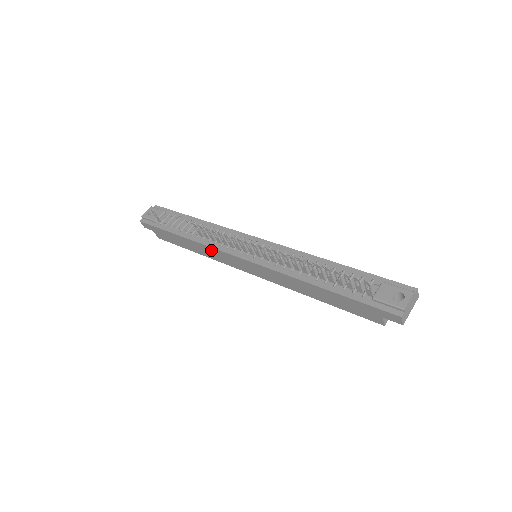
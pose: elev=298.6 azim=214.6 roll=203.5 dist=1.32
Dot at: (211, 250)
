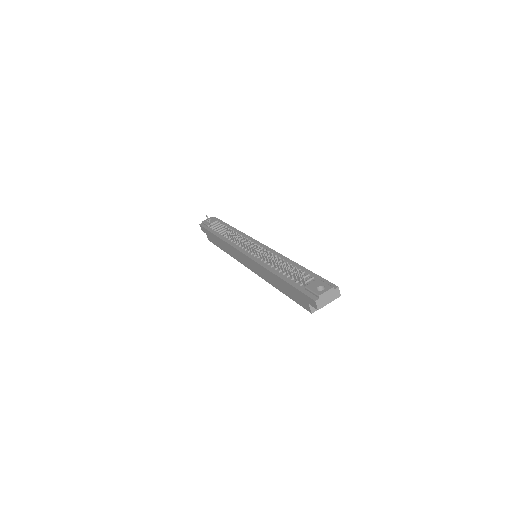
Dot at: (230, 248)
